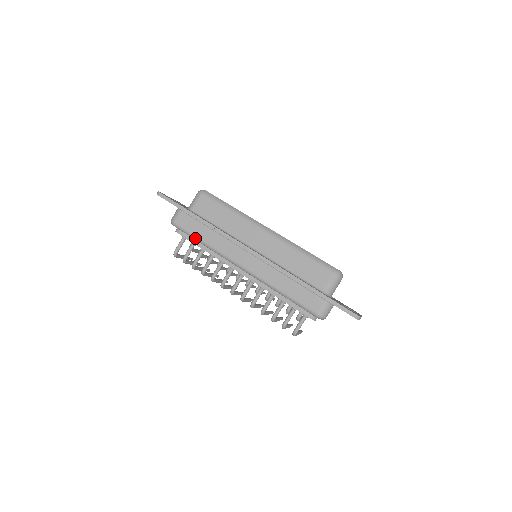
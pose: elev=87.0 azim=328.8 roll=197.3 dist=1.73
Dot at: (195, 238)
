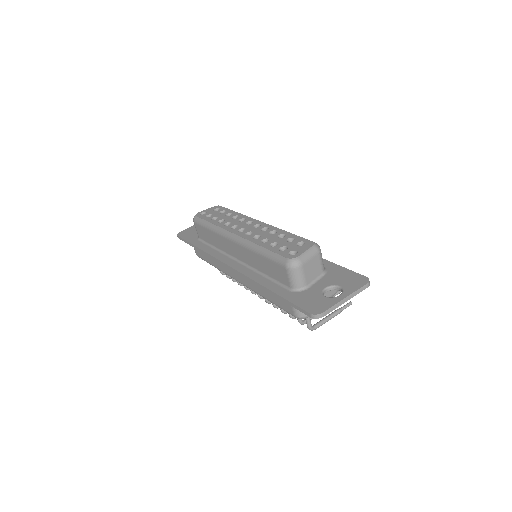
Dot at: (210, 264)
